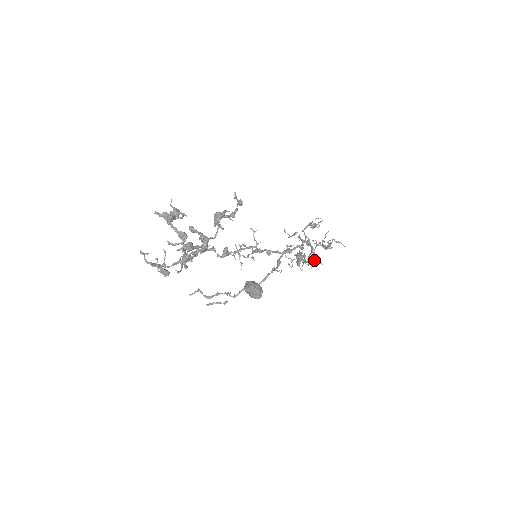
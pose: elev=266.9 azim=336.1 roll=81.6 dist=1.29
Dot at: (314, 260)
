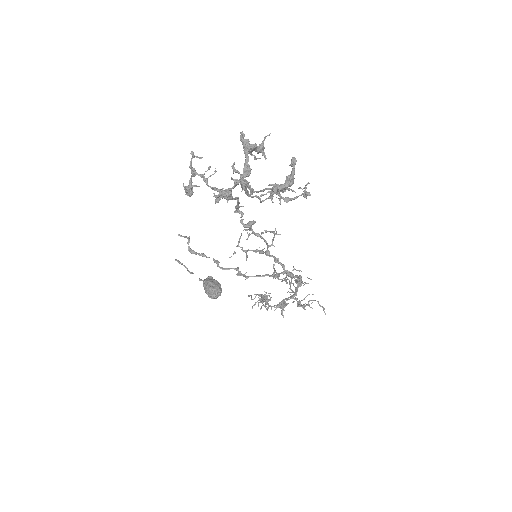
Dot at: (282, 307)
